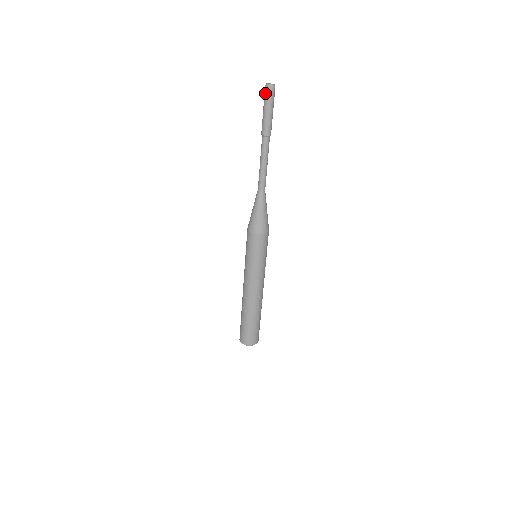
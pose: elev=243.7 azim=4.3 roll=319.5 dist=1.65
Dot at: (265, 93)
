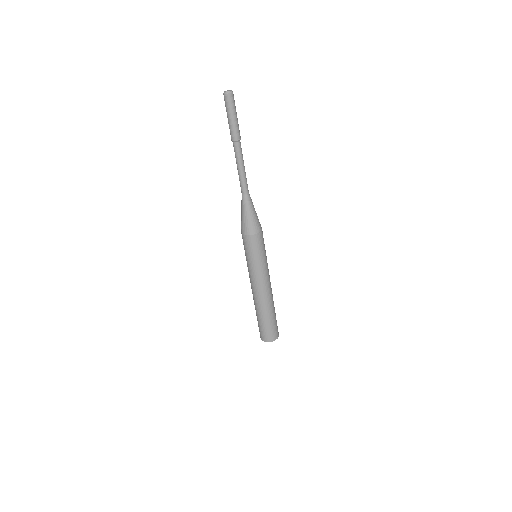
Dot at: occluded
